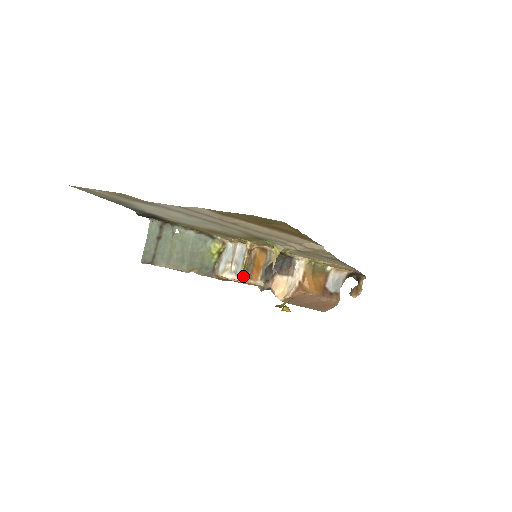
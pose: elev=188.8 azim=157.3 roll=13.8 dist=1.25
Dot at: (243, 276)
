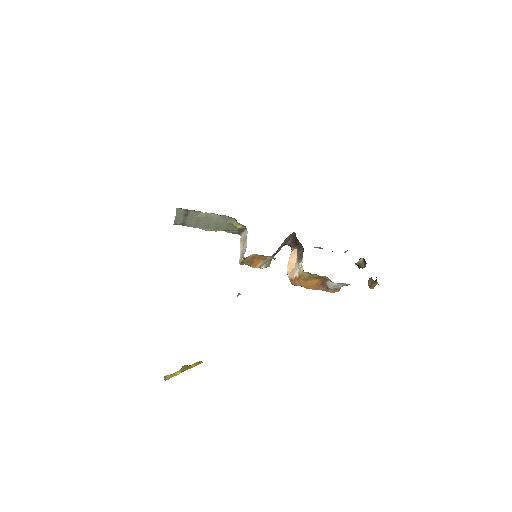
Dot at: (242, 264)
